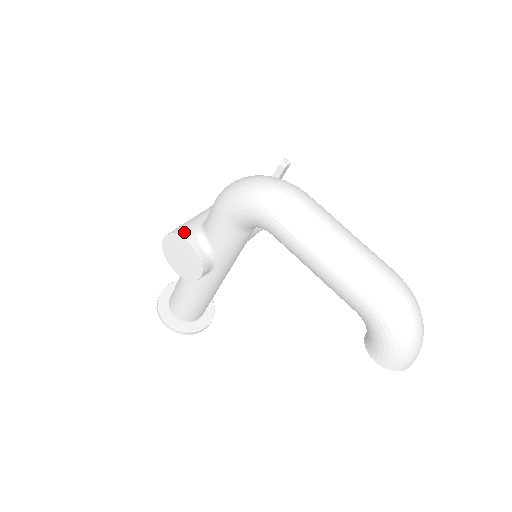
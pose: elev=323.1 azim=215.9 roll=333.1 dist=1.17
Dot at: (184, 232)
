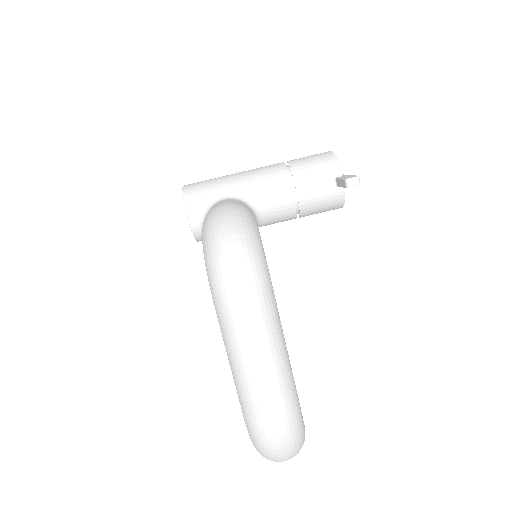
Dot at: (191, 202)
